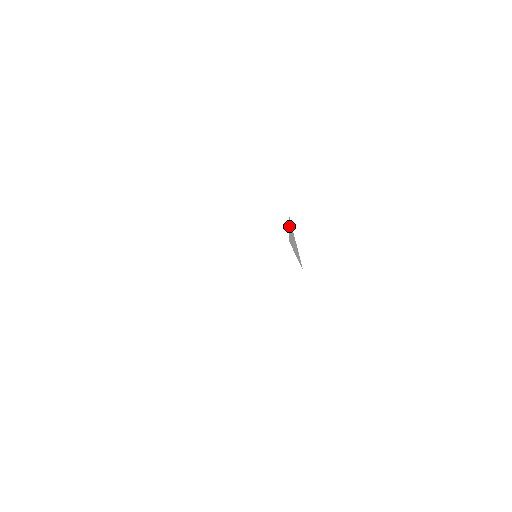
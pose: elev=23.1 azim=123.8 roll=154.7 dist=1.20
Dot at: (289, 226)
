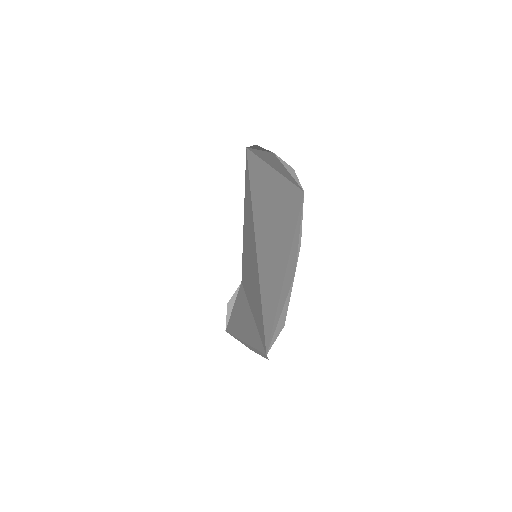
Dot at: (236, 290)
